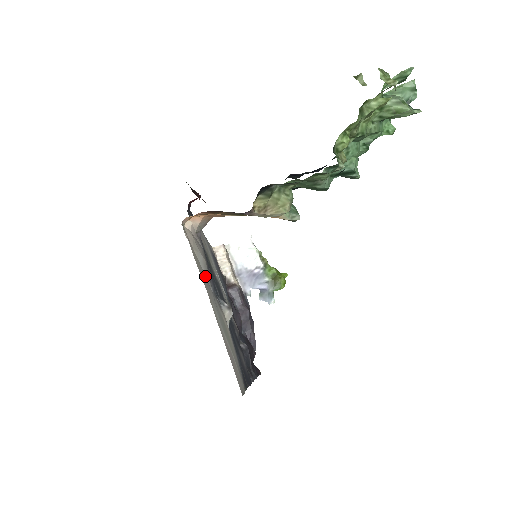
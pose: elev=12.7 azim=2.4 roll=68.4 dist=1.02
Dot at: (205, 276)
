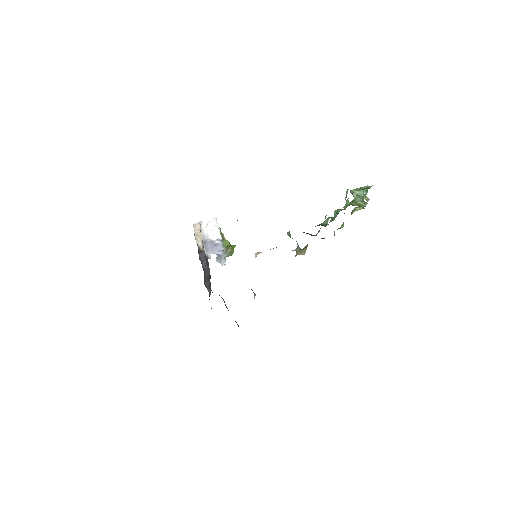
Dot at: occluded
